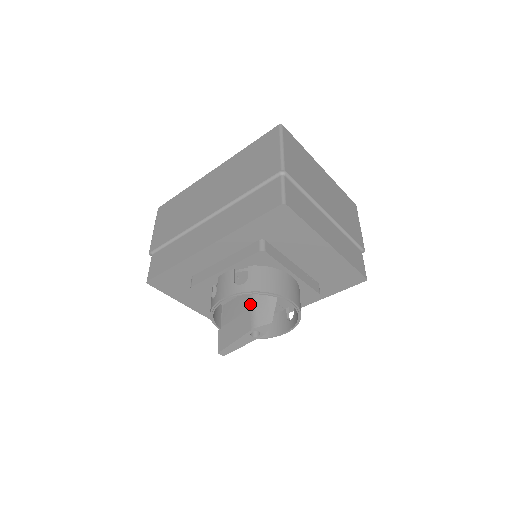
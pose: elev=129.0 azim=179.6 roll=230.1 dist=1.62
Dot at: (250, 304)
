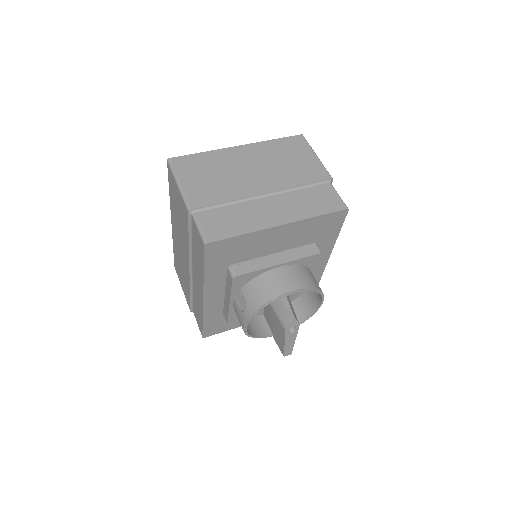
Dot at: (272, 309)
